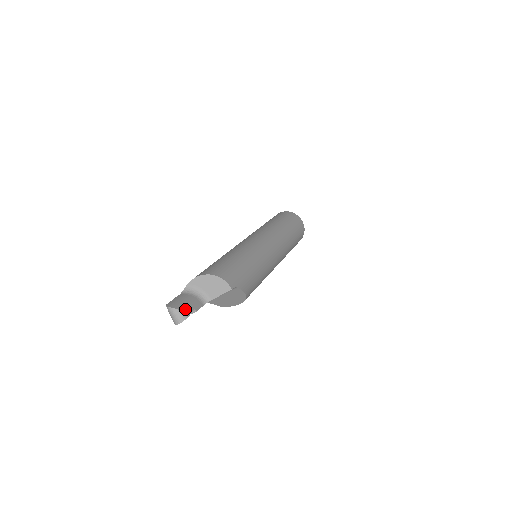
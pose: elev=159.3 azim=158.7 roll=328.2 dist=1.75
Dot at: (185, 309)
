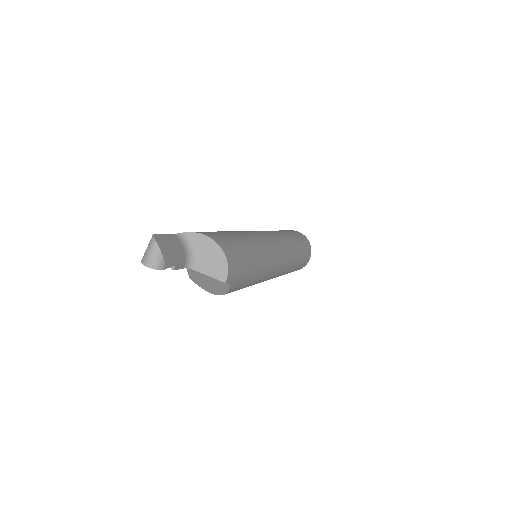
Dot at: (168, 258)
